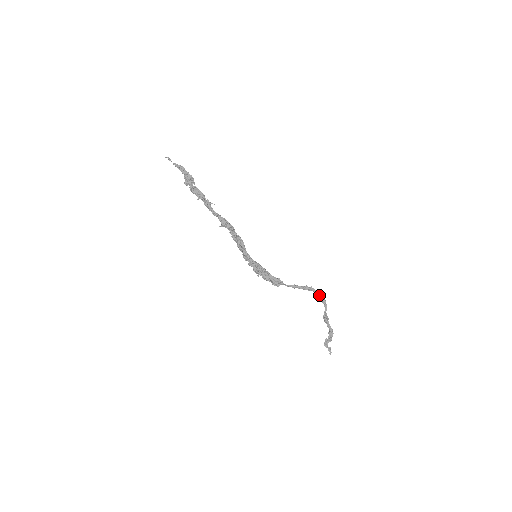
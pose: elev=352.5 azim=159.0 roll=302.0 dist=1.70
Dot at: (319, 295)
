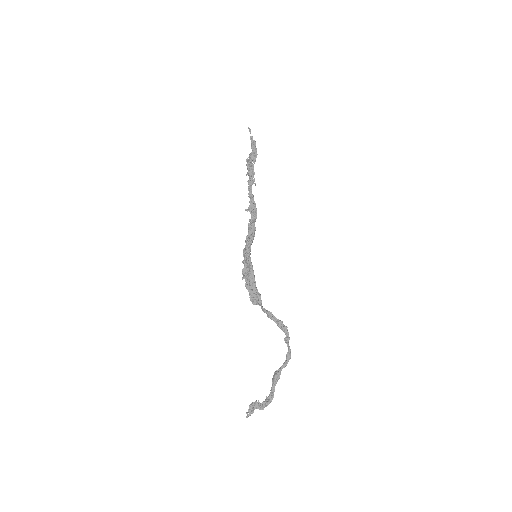
Dot at: occluded
